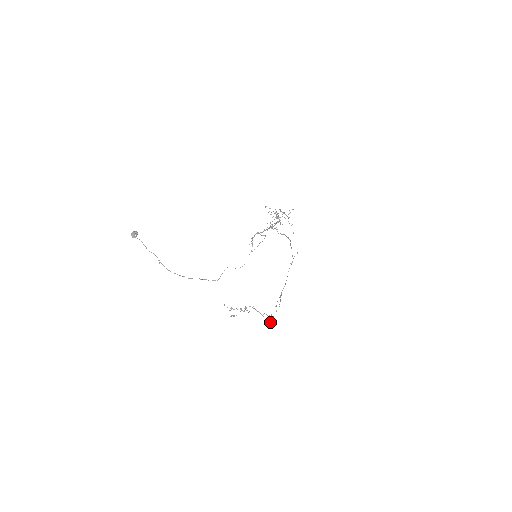
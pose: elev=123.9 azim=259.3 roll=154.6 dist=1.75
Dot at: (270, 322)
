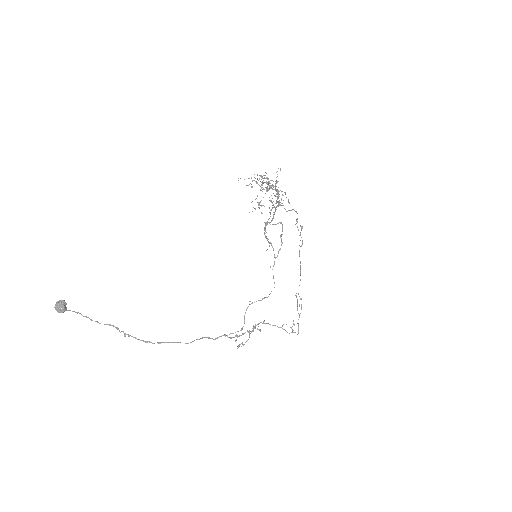
Dot at: occluded
